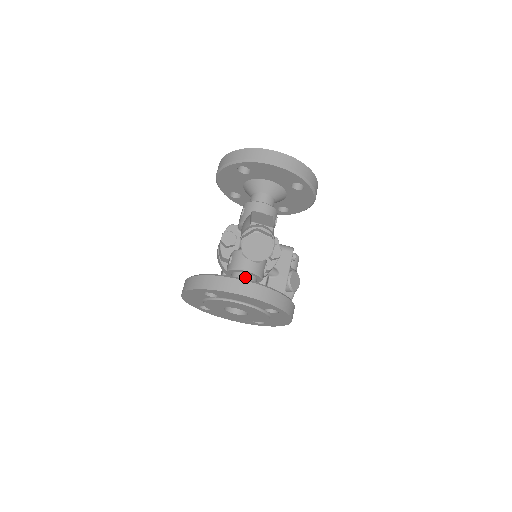
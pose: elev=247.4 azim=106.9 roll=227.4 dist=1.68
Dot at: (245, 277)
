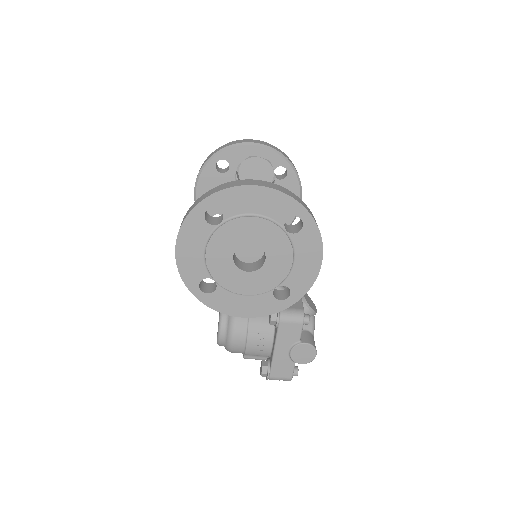
Dot at: occluded
